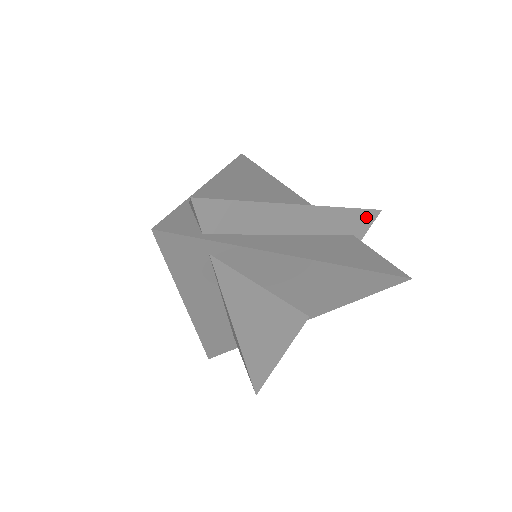
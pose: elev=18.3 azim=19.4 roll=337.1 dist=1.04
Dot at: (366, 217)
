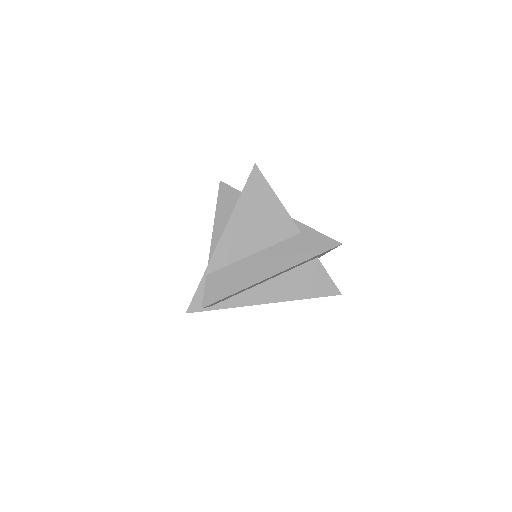
Dot at: (328, 251)
